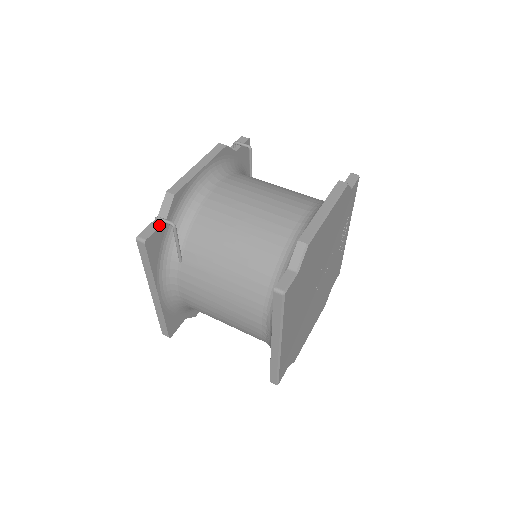
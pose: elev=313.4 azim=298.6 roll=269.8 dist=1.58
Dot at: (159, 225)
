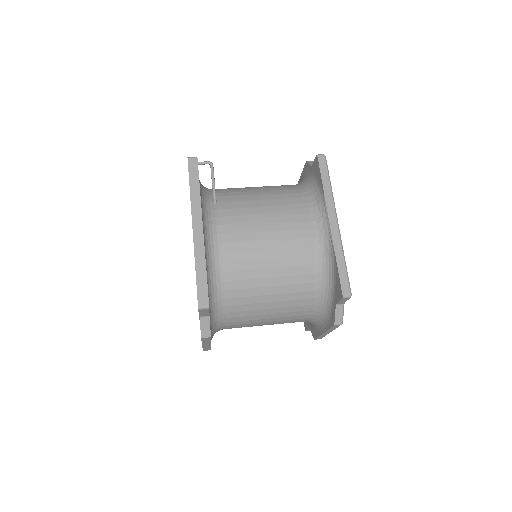
Dot at: occluded
